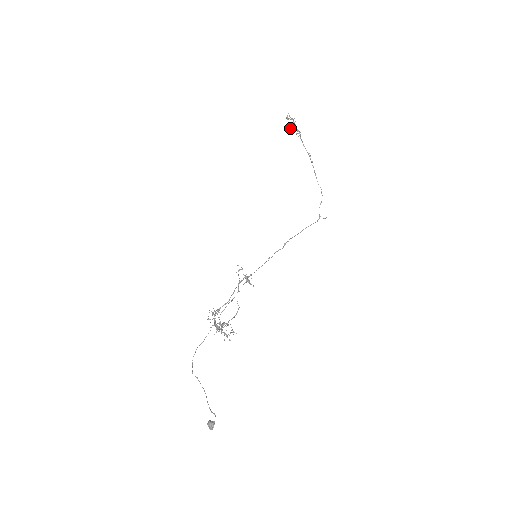
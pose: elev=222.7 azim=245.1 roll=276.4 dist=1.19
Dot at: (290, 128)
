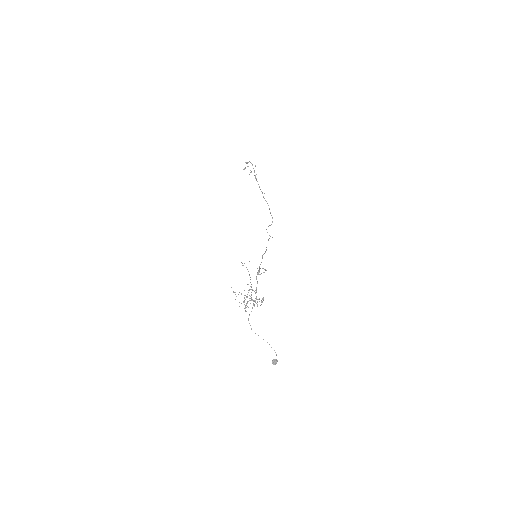
Dot at: occluded
